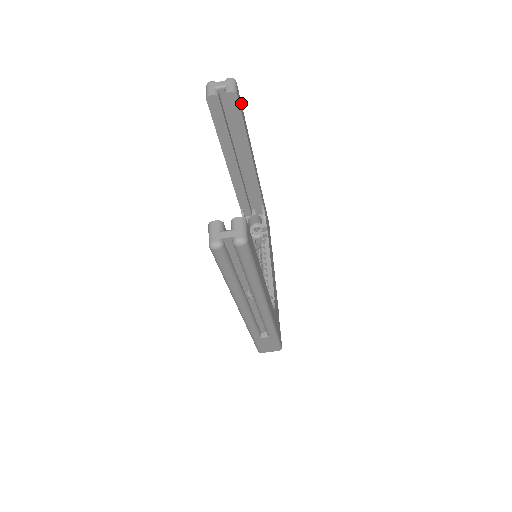
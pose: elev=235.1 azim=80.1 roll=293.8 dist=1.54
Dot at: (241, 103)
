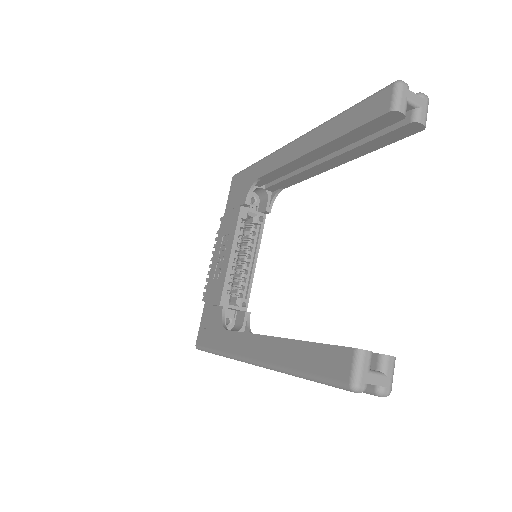
Dot at: occluded
